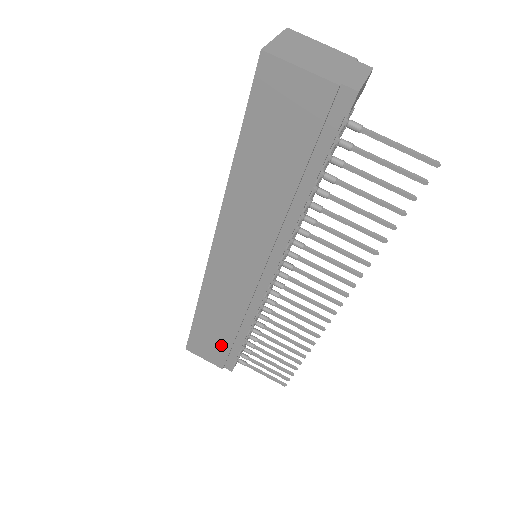
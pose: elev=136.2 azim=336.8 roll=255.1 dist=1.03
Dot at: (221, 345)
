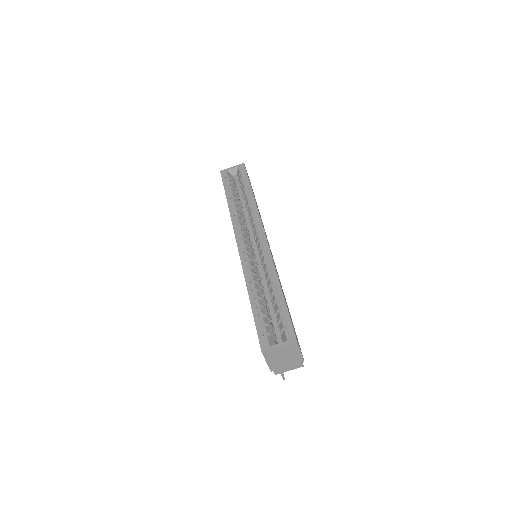
Dot at: occluded
